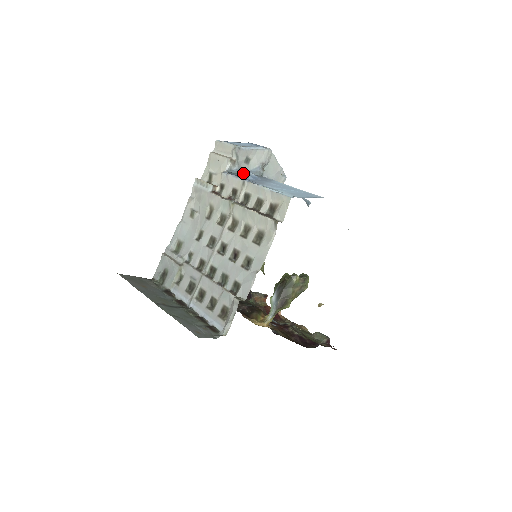
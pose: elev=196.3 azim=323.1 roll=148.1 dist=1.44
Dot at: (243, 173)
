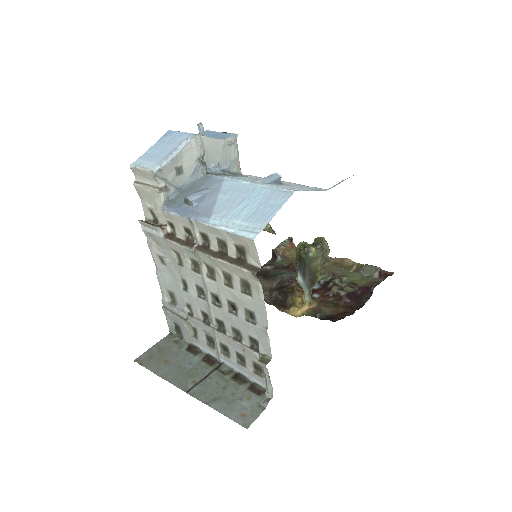
Dot at: (183, 201)
